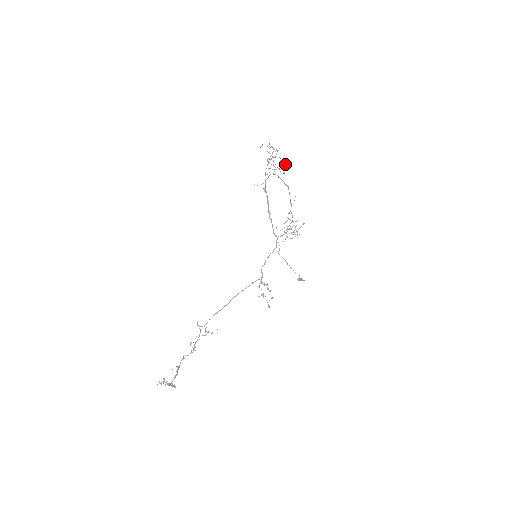
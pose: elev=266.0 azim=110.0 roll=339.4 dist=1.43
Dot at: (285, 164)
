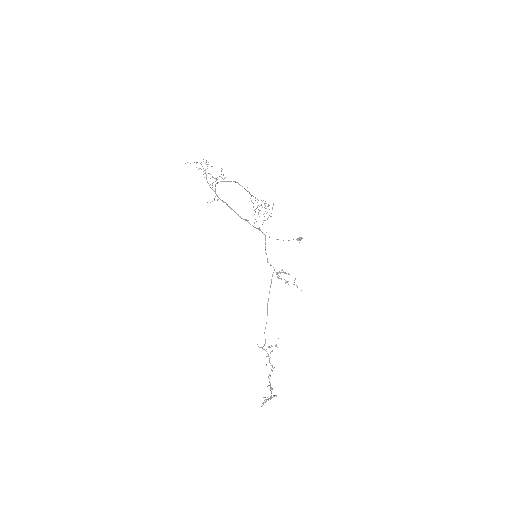
Dot at: (221, 170)
